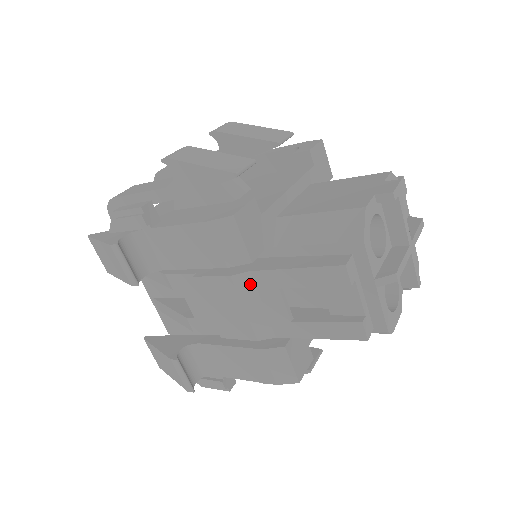
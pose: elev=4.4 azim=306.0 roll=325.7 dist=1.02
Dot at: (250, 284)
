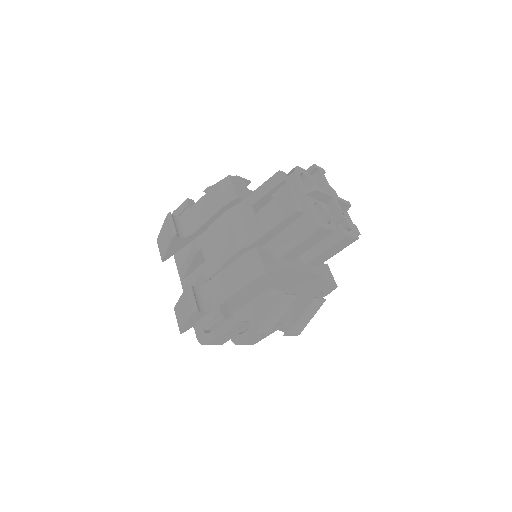
Dot at: (237, 213)
